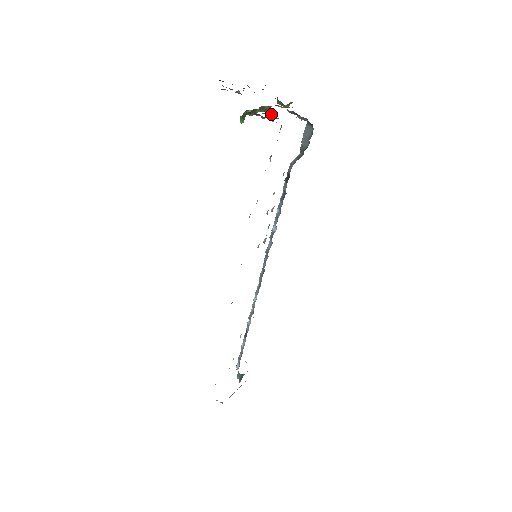
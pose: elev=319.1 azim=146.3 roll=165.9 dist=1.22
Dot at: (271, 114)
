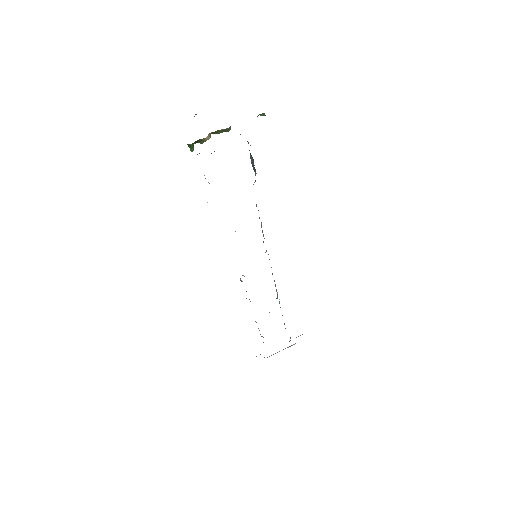
Dot at: occluded
